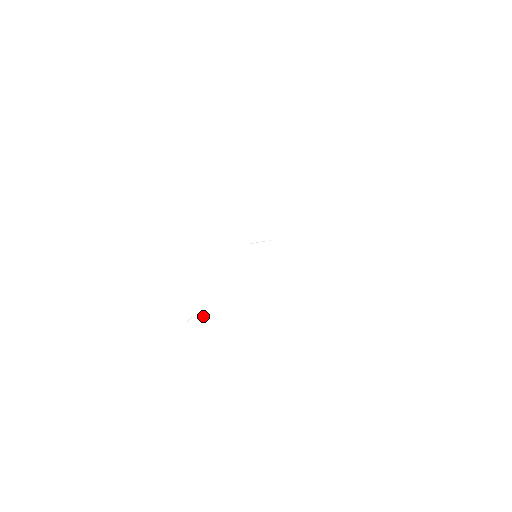
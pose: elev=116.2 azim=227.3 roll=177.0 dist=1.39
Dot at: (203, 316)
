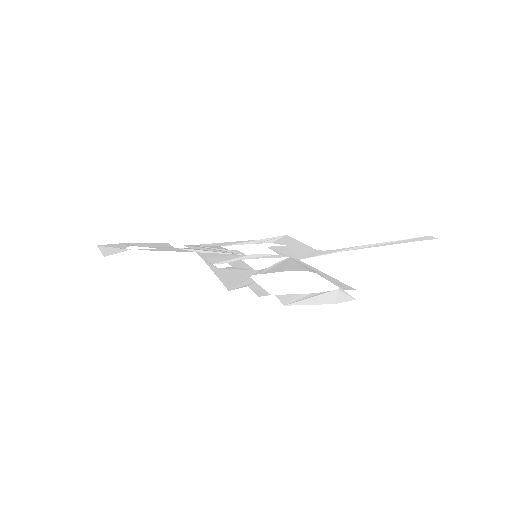
Dot at: (141, 246)
